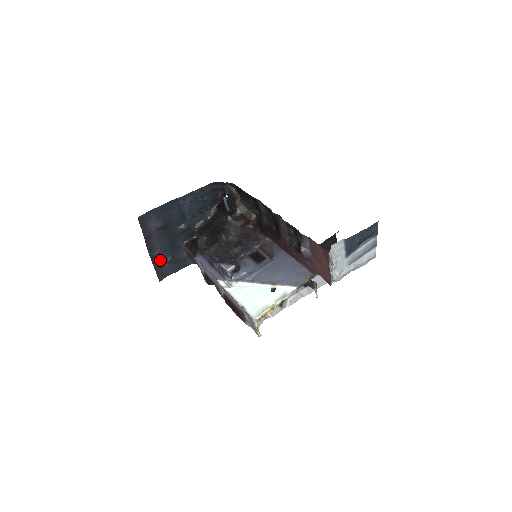
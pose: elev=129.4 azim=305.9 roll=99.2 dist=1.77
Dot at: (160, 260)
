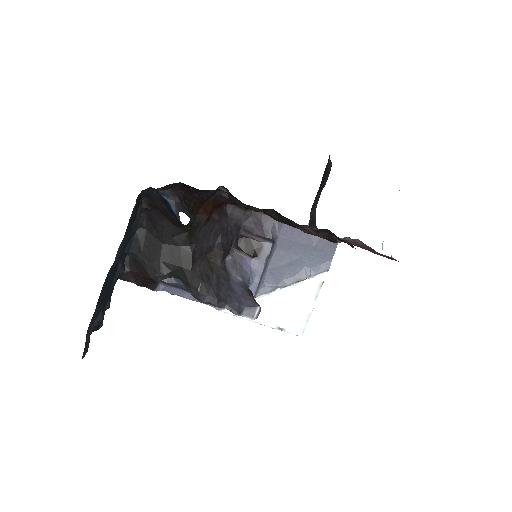
Dot at: occluded
